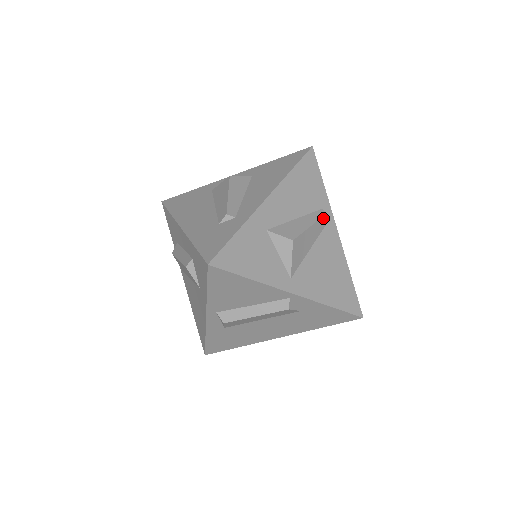
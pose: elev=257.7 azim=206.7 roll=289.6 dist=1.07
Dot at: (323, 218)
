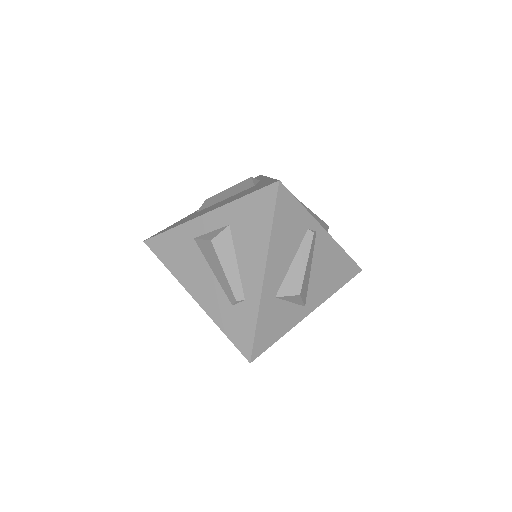
Dot at: (313, 240)
